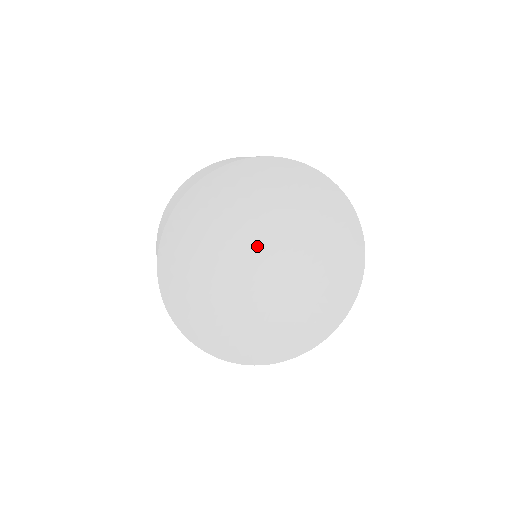
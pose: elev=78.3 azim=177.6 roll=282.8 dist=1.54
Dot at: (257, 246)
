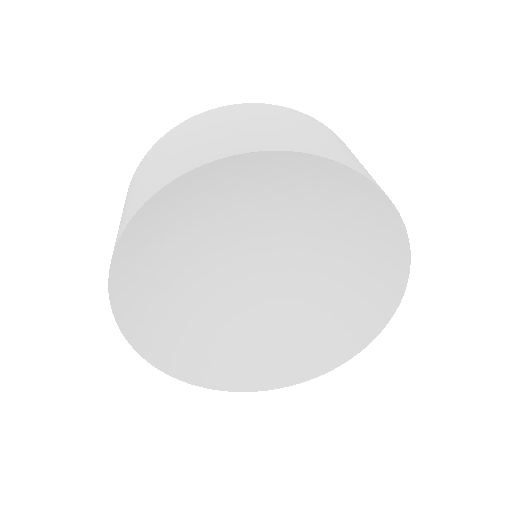
Dot at: (245, 261)
